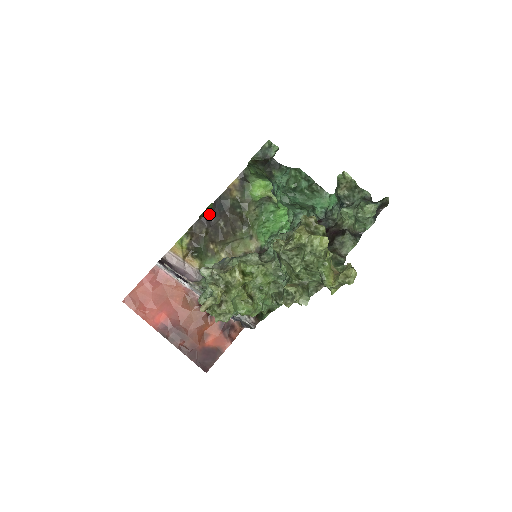
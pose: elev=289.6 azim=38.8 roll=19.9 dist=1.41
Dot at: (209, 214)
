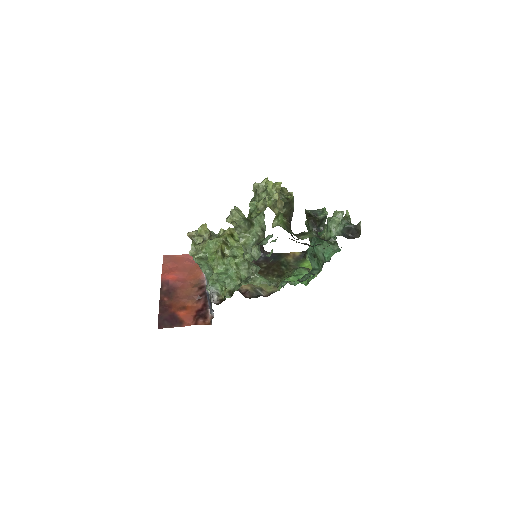
Dot at: (261, 255)
